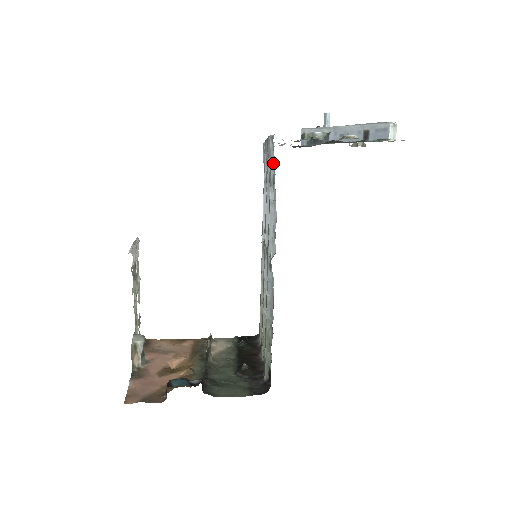
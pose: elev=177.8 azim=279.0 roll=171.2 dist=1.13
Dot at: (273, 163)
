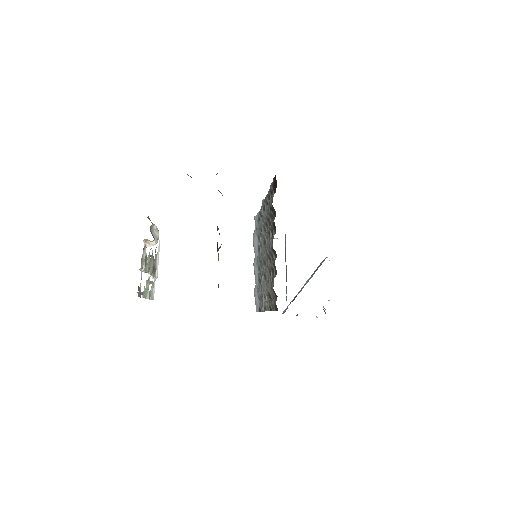
Dot at: occluded
